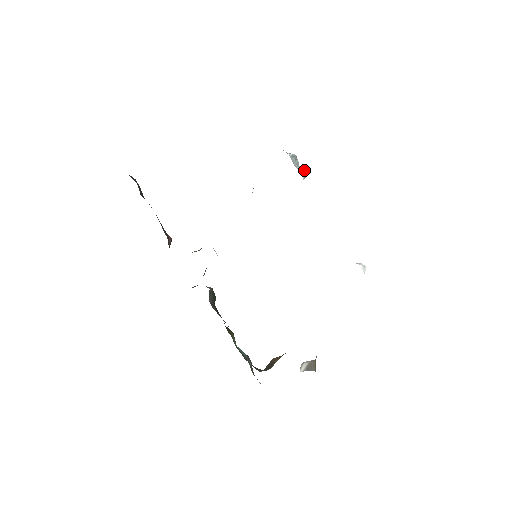
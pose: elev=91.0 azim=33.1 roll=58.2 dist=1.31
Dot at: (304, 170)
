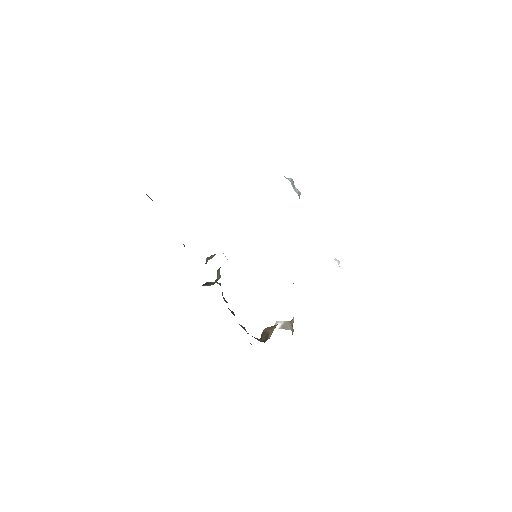
Dot at: (299, 191)
